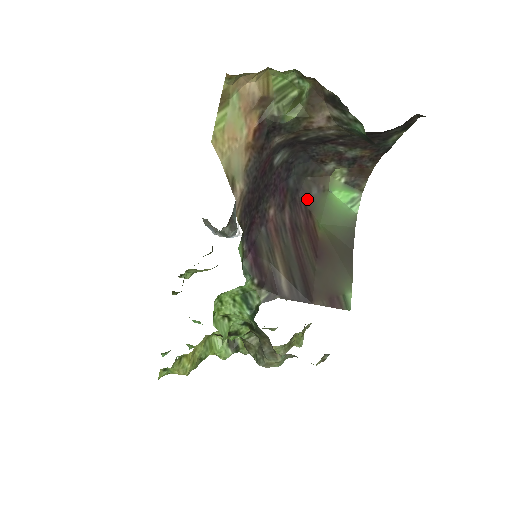
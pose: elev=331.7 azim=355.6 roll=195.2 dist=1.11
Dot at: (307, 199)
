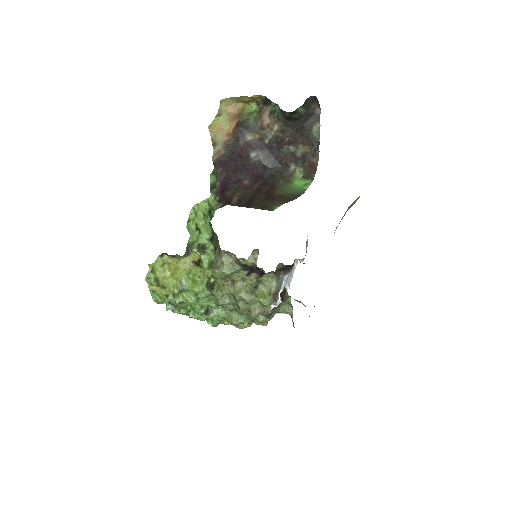
Dot at: (275, 184)
